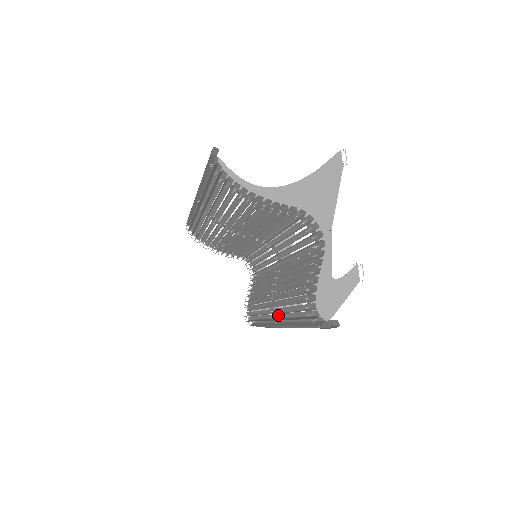
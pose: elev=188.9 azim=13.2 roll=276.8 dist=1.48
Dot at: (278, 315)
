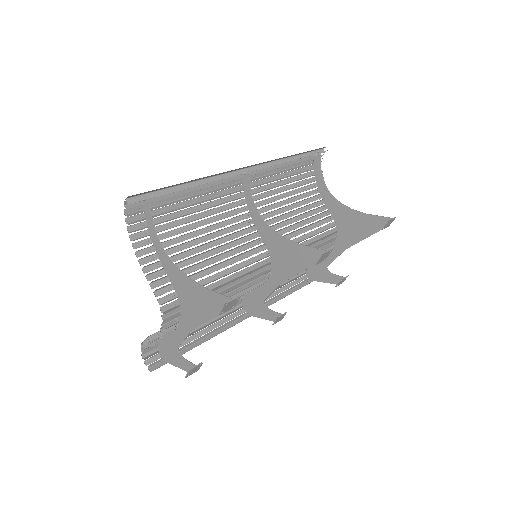
Dot at: occluded
